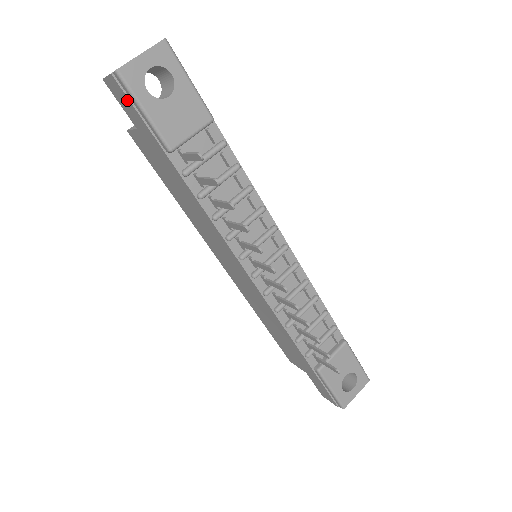
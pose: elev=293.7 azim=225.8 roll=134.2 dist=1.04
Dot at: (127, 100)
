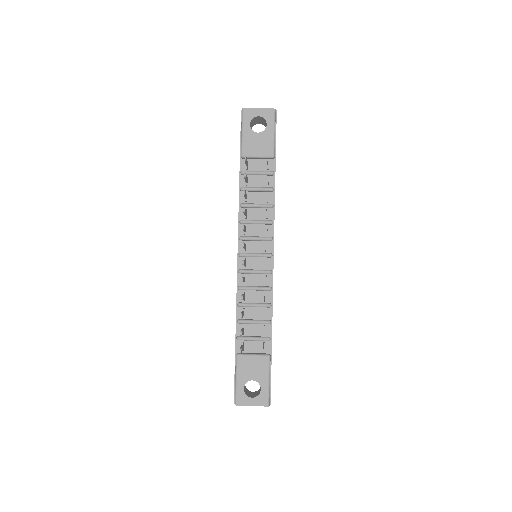
Dot at: occluded
